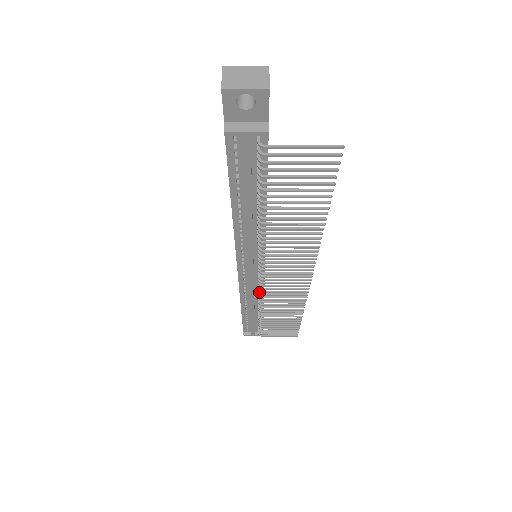
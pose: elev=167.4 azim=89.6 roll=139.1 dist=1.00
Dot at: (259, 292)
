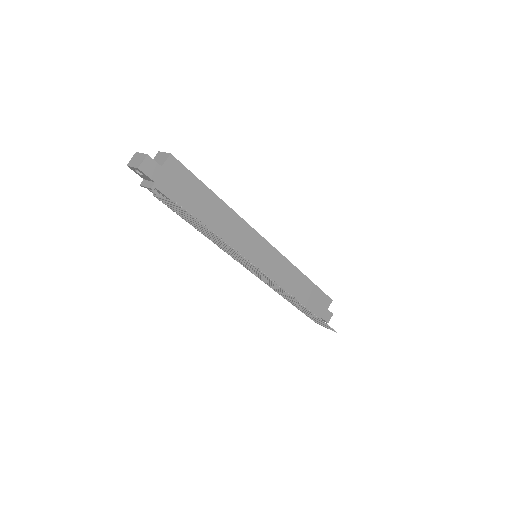
Dot at: occluded
